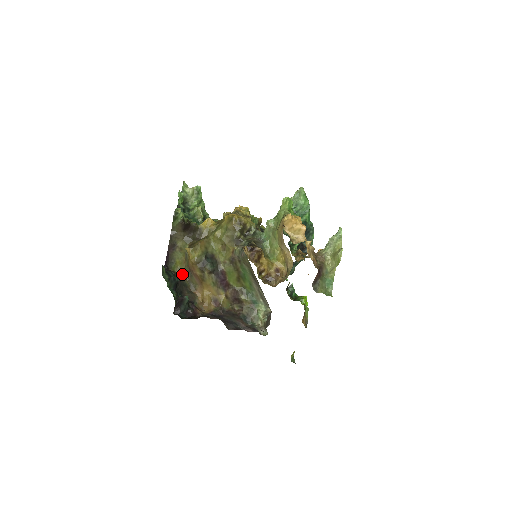
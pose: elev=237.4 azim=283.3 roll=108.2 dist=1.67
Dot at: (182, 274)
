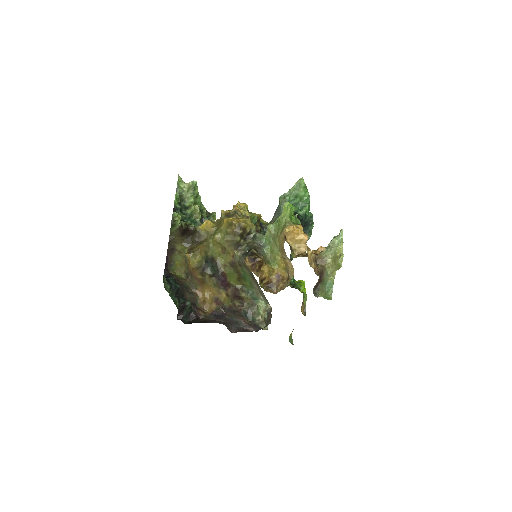
Dot at: (182, 274)
